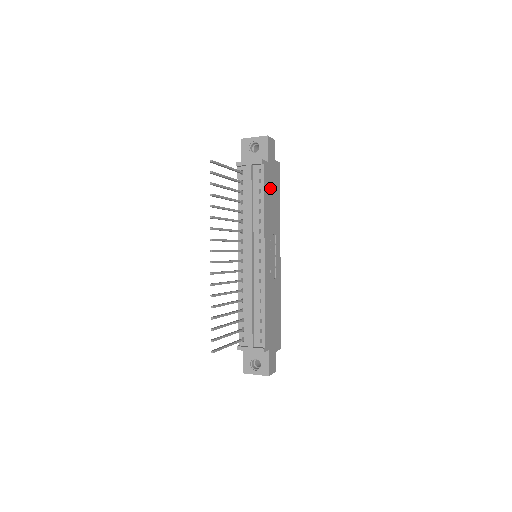
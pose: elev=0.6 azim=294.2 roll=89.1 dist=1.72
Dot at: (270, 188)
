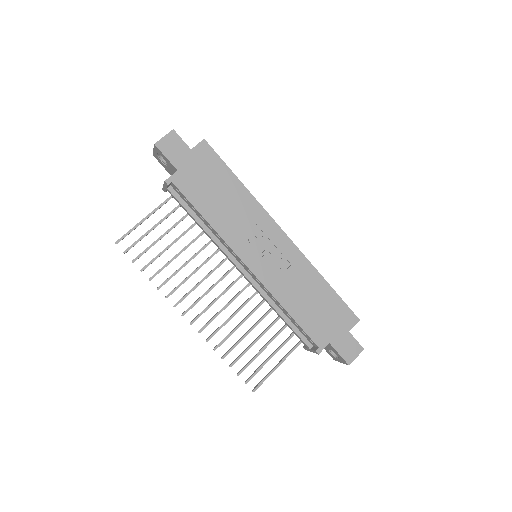
Dot at: (205, 190)
